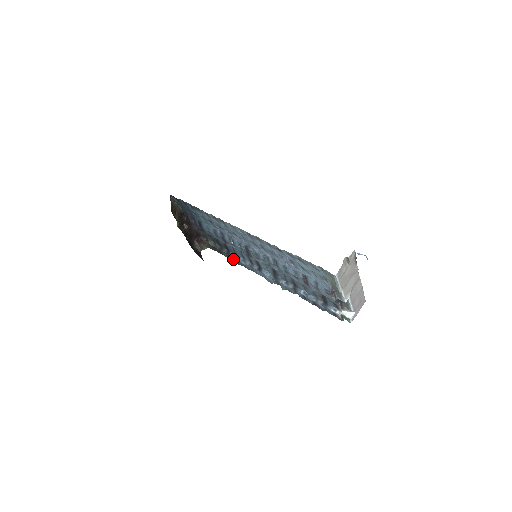
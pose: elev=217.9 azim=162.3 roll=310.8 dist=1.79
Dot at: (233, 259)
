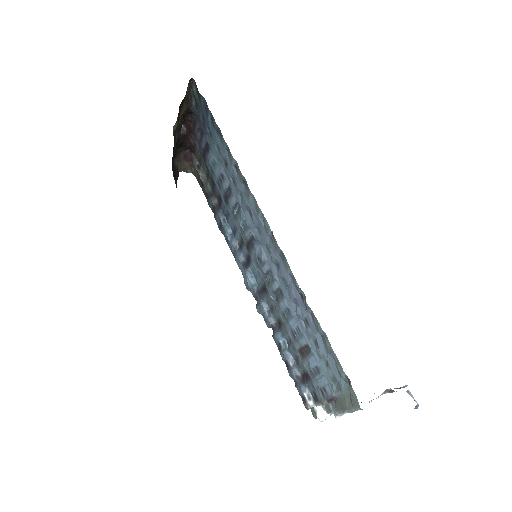
Dot at: (218, 219)
